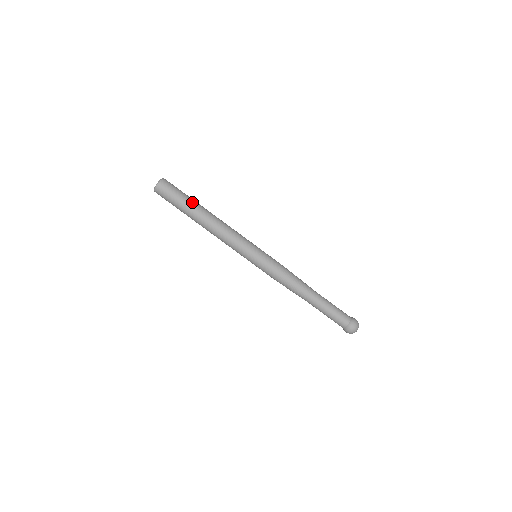
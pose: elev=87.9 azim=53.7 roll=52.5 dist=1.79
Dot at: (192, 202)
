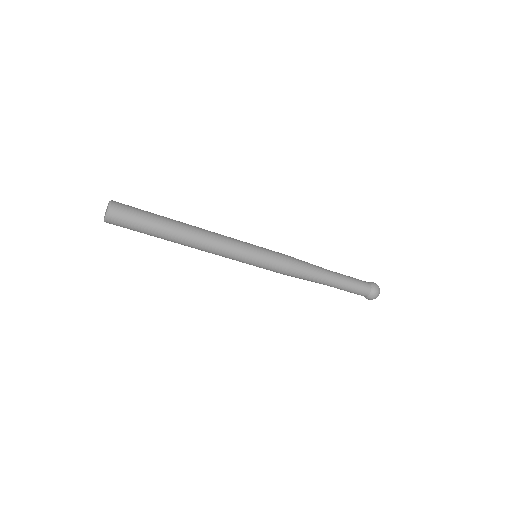
Dot at: (159, 230)
